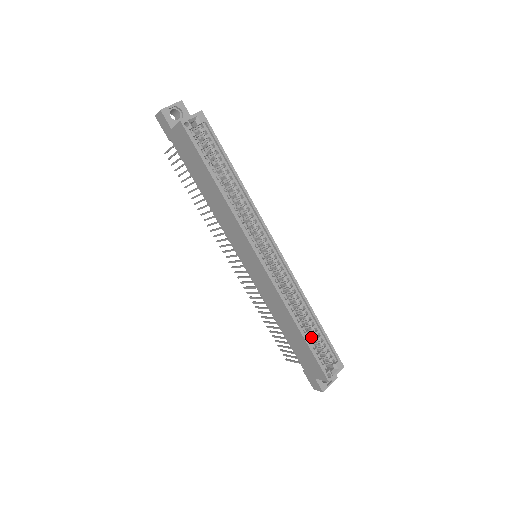
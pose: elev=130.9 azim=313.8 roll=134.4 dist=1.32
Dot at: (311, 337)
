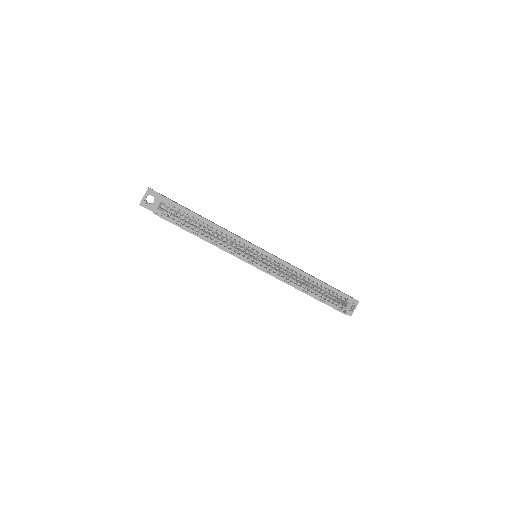
Dot at: (321, 290)
